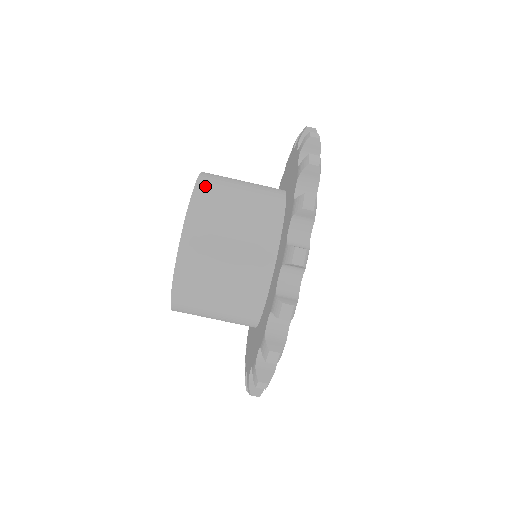
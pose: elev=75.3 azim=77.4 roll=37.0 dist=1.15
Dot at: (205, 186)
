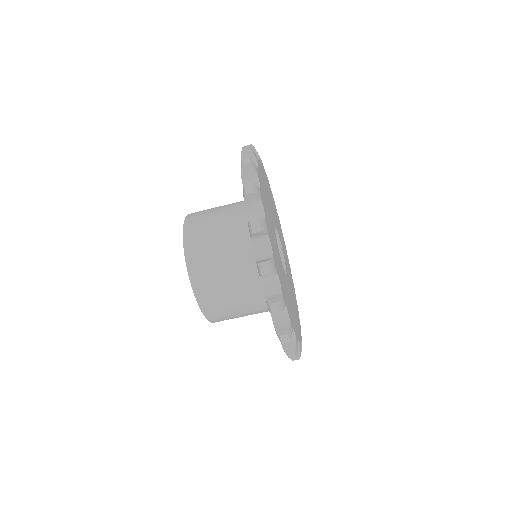
Dot at: (191, 220)
